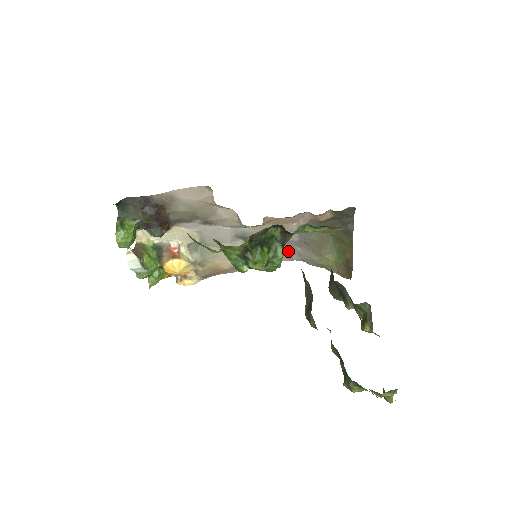
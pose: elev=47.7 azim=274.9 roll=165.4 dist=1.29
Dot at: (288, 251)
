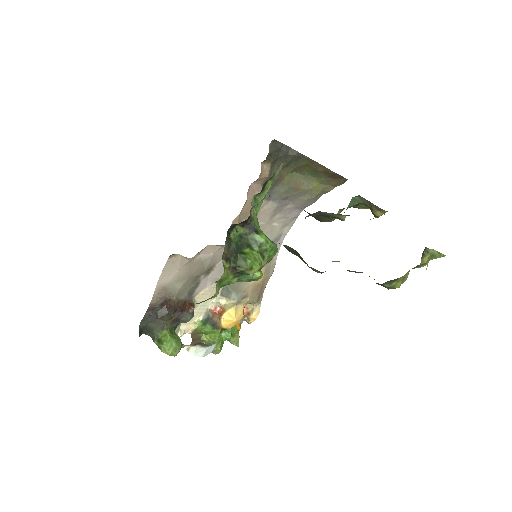
Dot at: (285, 217)
